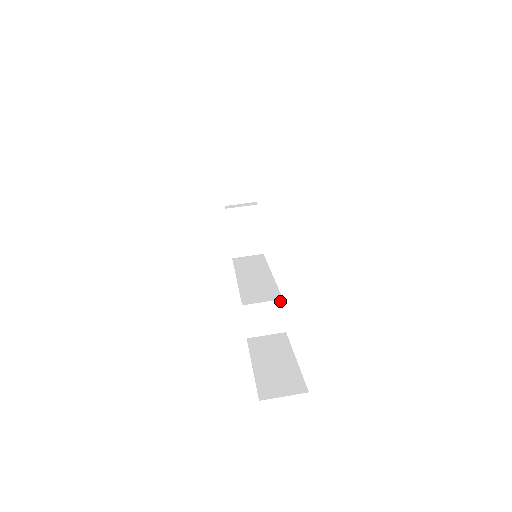
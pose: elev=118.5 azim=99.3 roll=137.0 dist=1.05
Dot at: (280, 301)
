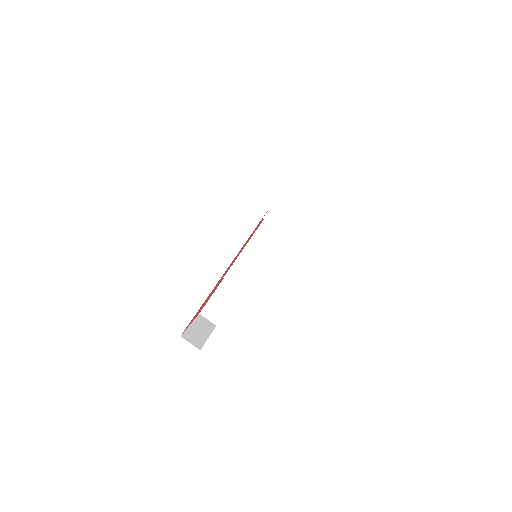
Dot at: (241, 290)
